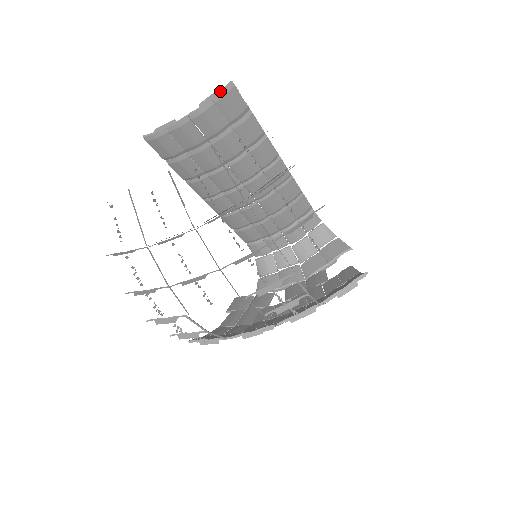
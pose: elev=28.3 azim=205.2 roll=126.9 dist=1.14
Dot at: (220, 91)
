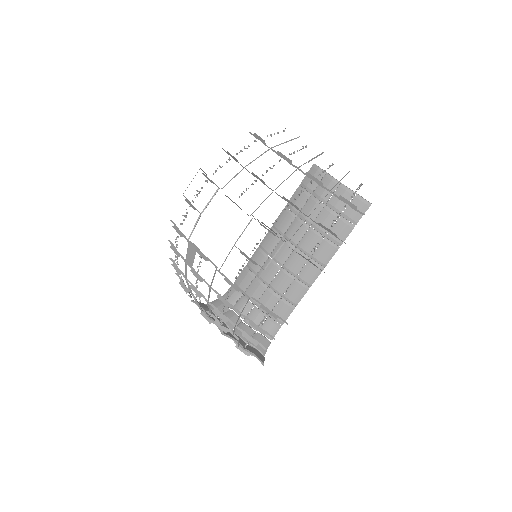
Dot at: (363, 198)
